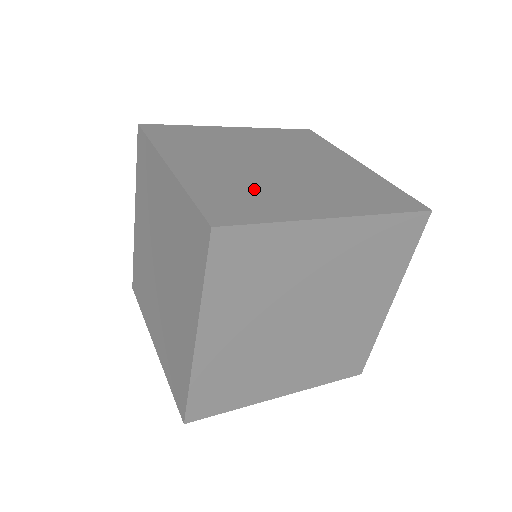
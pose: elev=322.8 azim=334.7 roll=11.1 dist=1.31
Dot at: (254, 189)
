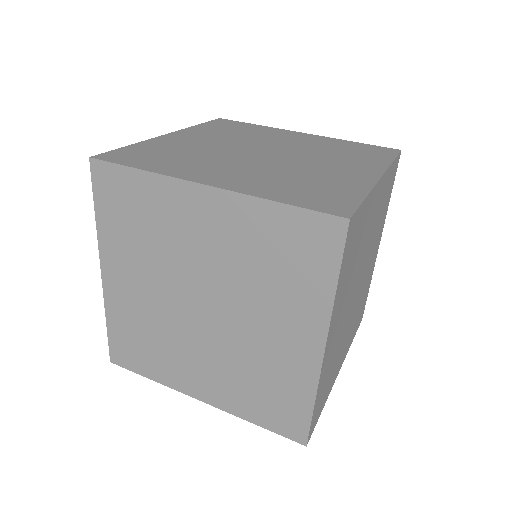
Dot at: (301, 178)
